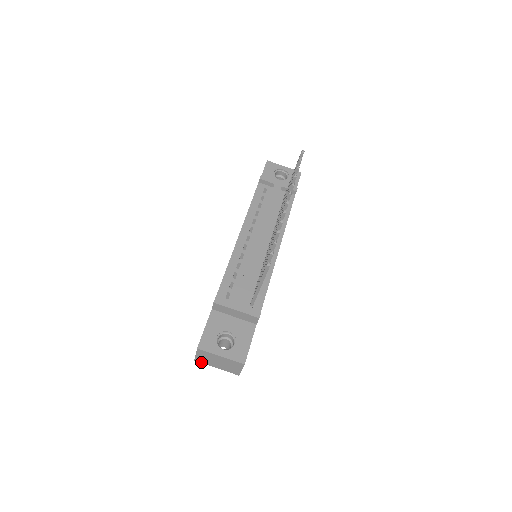
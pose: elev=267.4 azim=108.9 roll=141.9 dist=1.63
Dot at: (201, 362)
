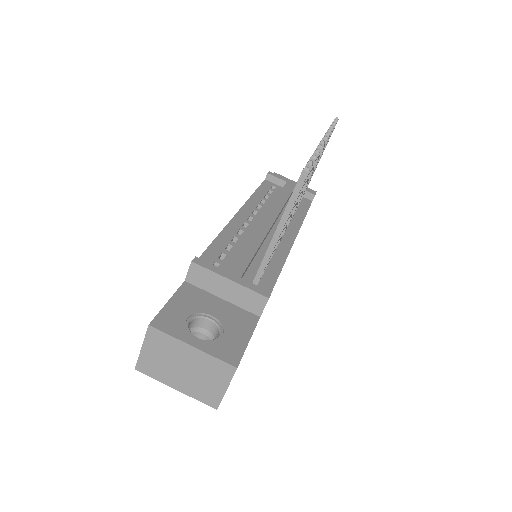
Dot at: (148, 373)
